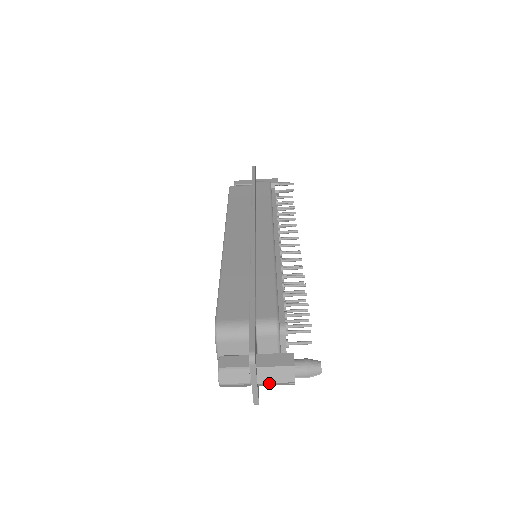
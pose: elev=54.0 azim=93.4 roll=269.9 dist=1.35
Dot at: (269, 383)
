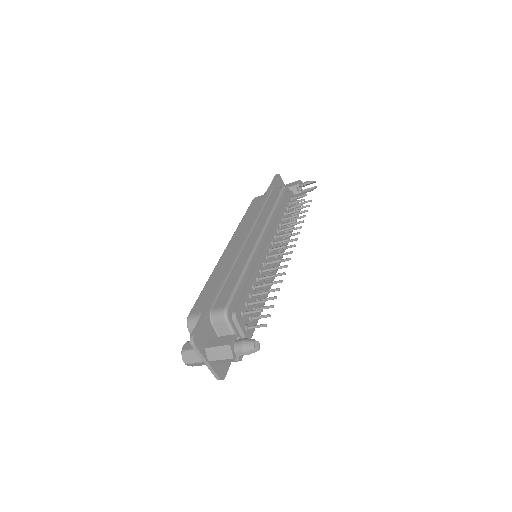
Dot at: (217, 360)
